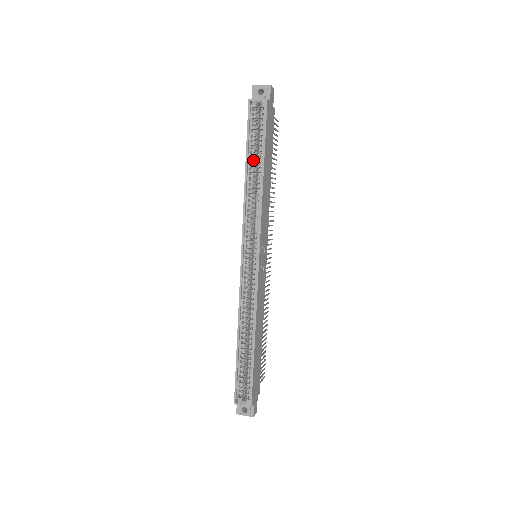
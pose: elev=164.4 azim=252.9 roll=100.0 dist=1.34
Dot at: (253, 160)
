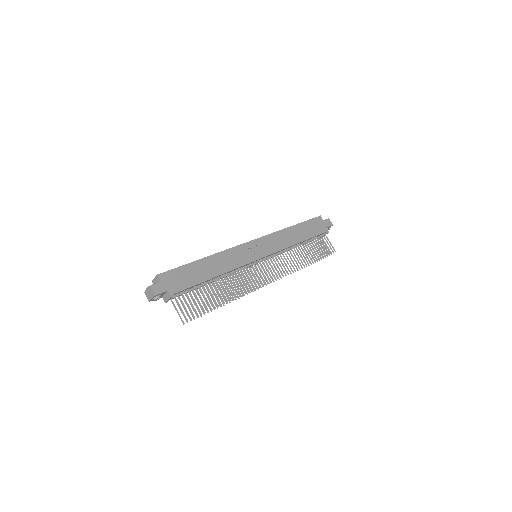
Dot at: occluded
